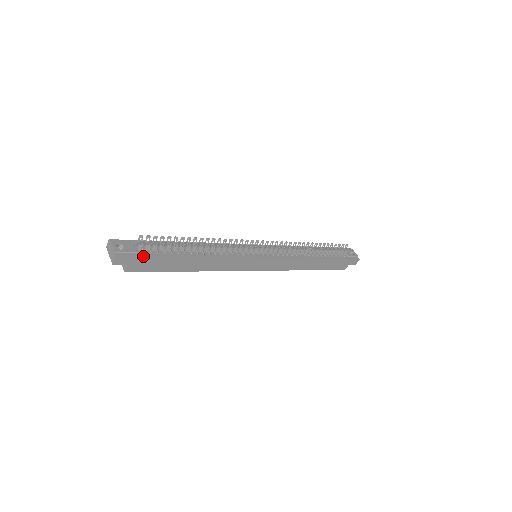
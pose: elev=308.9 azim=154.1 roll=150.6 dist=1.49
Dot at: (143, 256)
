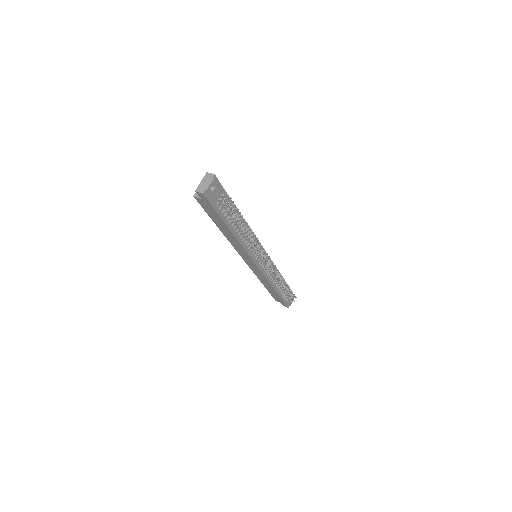
Dot at: (214, 207)
